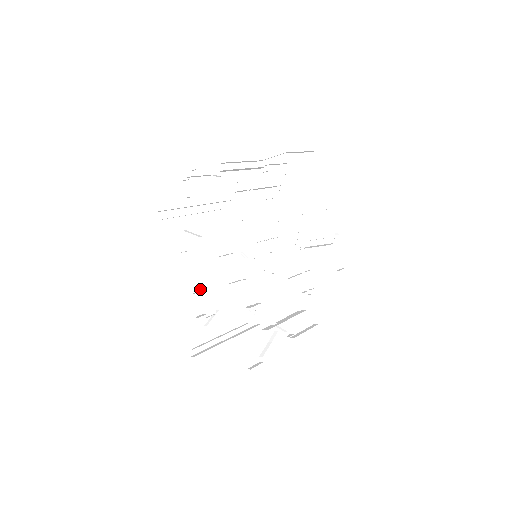
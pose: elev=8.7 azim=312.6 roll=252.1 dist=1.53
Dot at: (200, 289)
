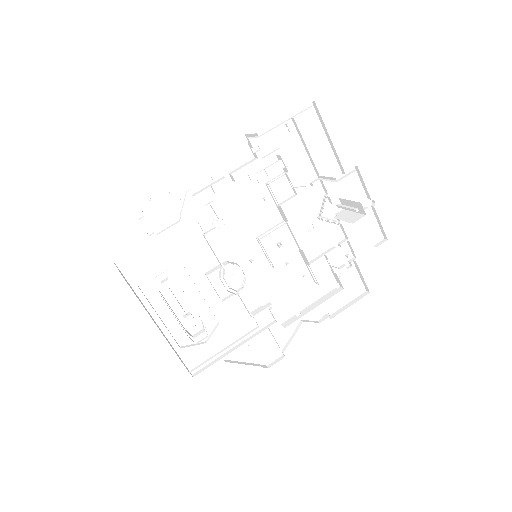
Dot at: (194, 308)
